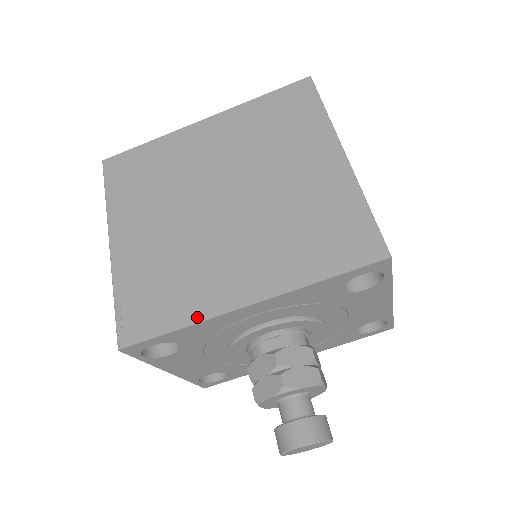
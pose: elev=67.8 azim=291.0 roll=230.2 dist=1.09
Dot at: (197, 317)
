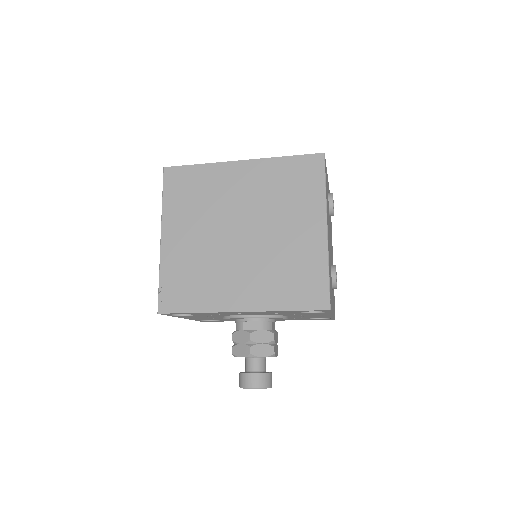
Dot at: (209, 309)
